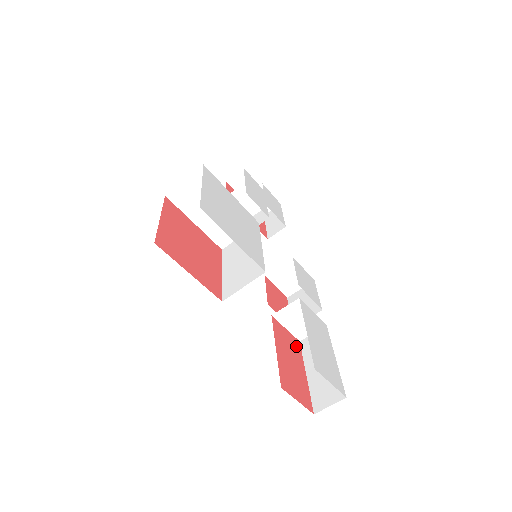
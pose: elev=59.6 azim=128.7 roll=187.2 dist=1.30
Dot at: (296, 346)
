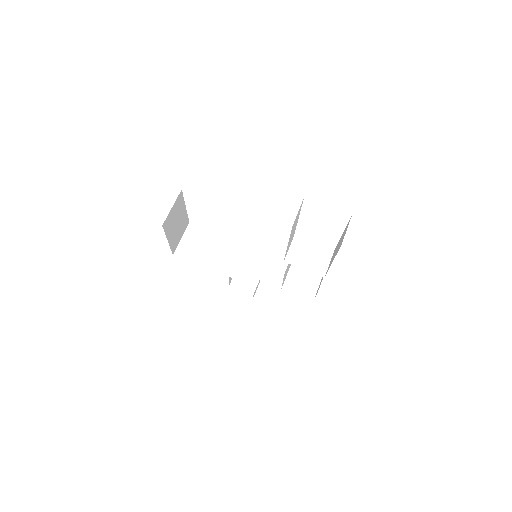
Dot at: occluded
